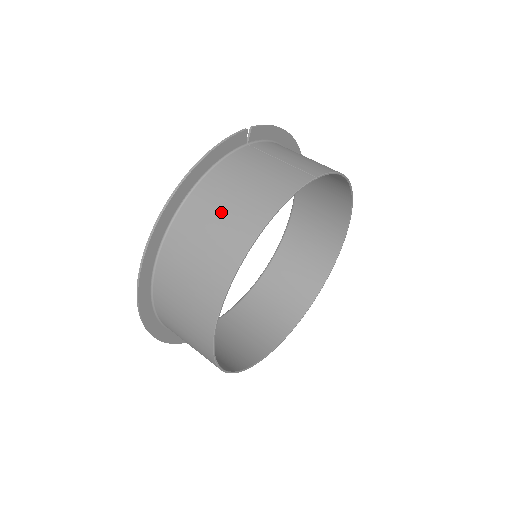
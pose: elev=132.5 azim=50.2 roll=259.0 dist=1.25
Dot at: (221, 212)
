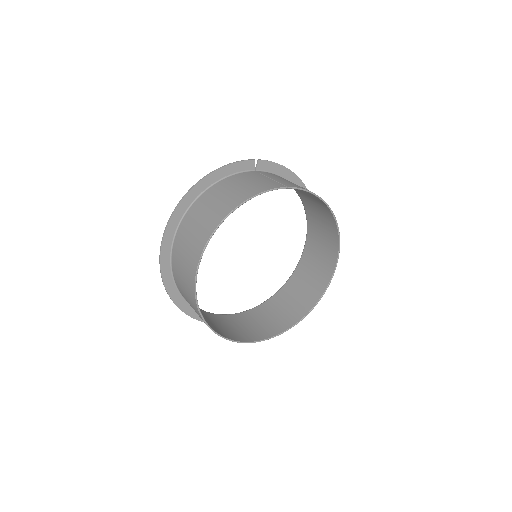
Dot at: (217, 200)
